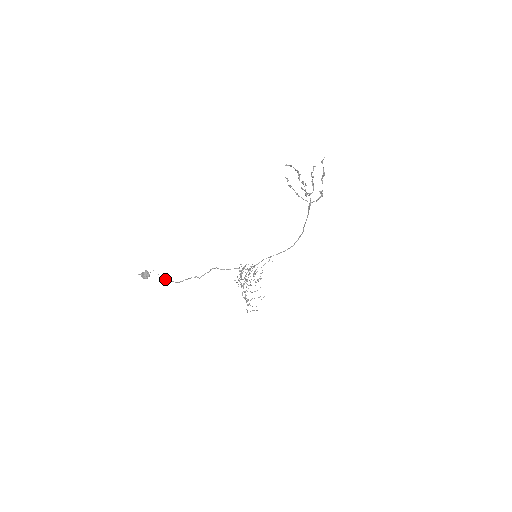
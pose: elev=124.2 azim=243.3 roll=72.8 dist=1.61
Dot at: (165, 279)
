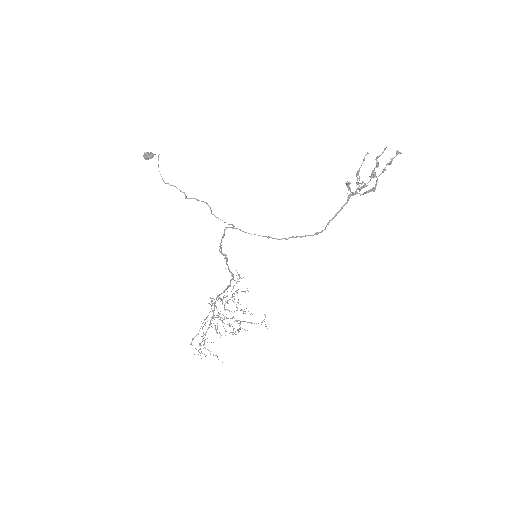
Dot at: occluded
